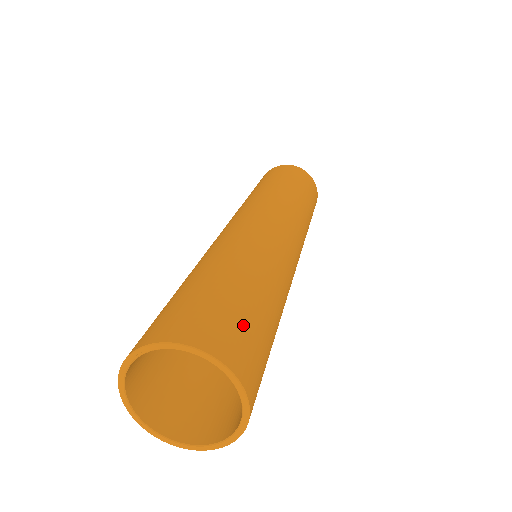
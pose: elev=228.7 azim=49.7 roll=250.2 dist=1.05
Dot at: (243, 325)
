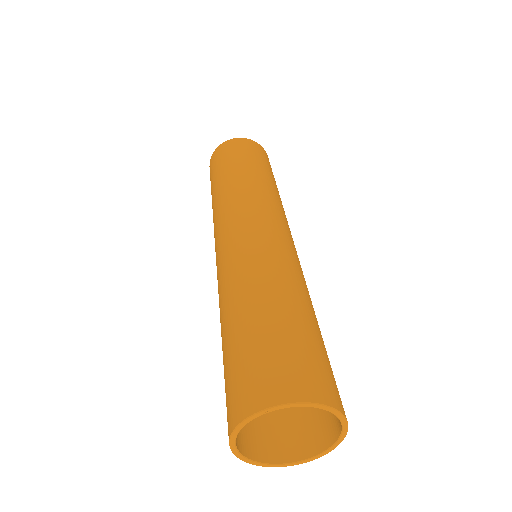
Dot at: (328, 365)
